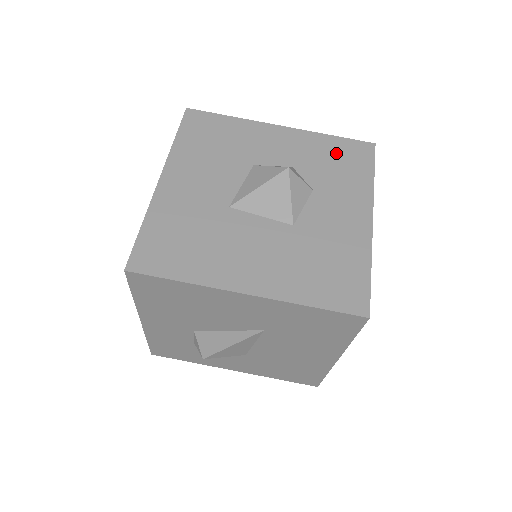
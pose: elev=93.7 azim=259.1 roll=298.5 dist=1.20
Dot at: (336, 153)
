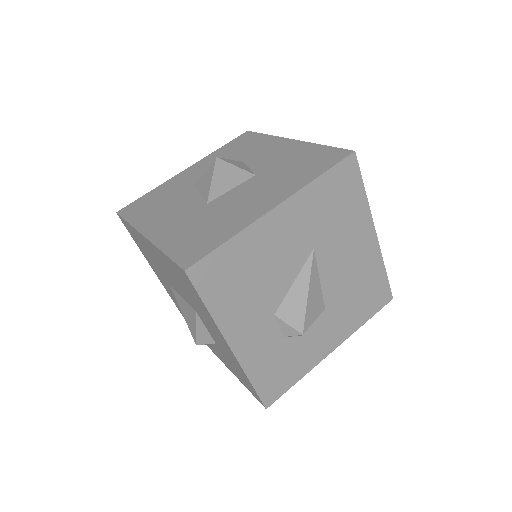
Dot at: (233, 148)
